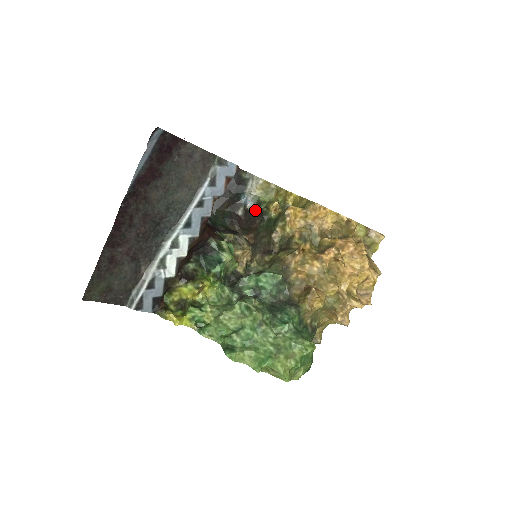
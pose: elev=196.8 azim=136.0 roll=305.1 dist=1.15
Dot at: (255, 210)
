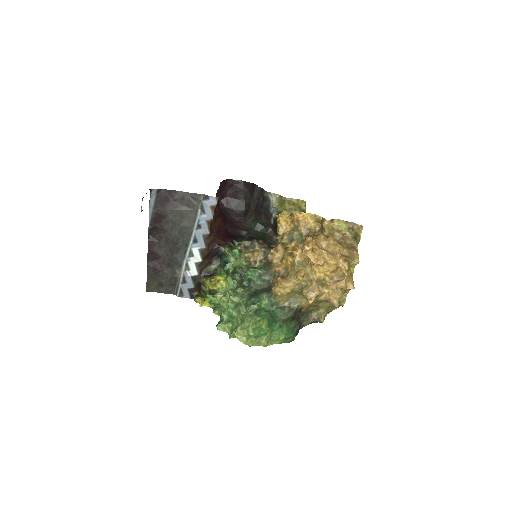
Dot at: occluded
